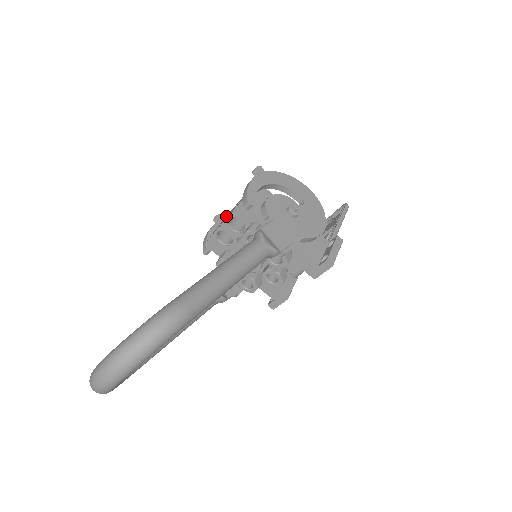
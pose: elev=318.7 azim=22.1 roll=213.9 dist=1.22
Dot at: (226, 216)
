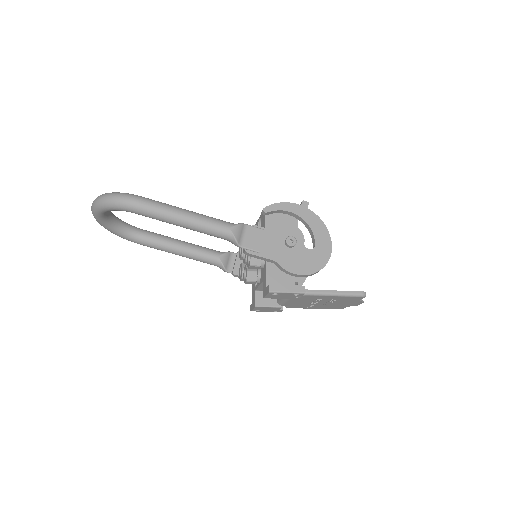
Dot at: occluded
